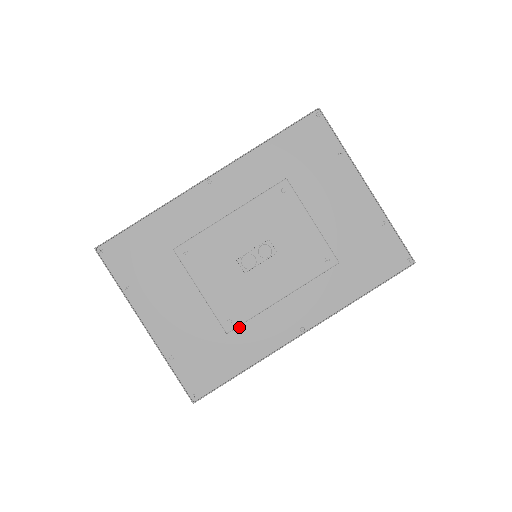
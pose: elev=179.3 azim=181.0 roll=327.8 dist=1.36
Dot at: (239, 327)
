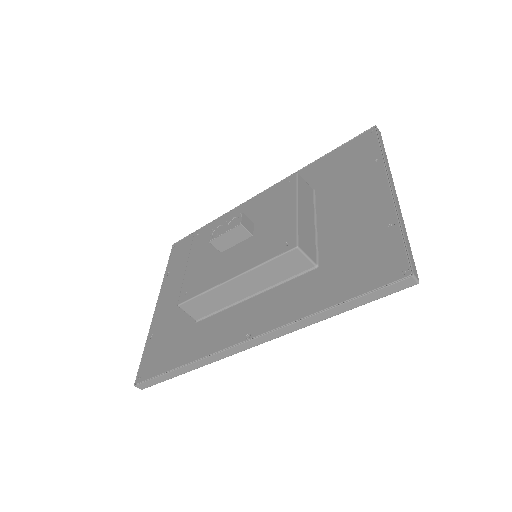
Dot at: (205, 320)
